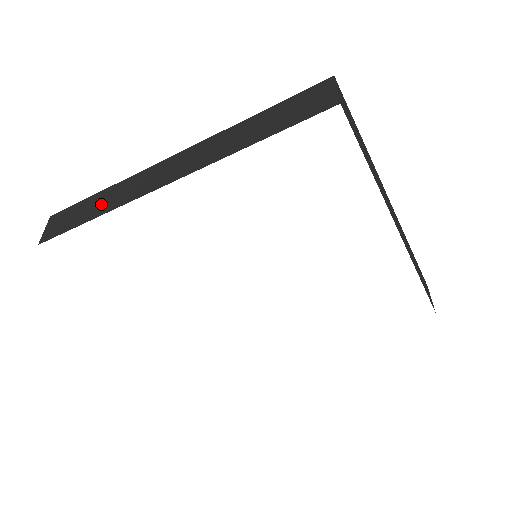
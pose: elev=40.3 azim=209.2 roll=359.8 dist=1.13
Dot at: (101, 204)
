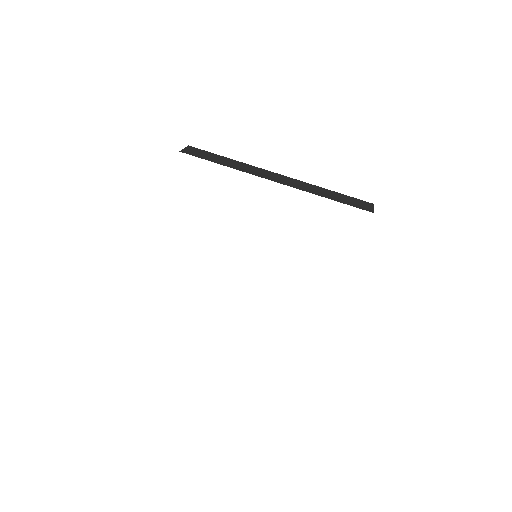
Dot at: (230, 163)
